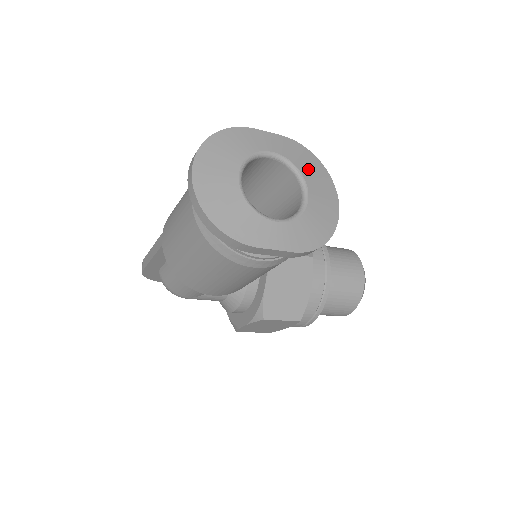
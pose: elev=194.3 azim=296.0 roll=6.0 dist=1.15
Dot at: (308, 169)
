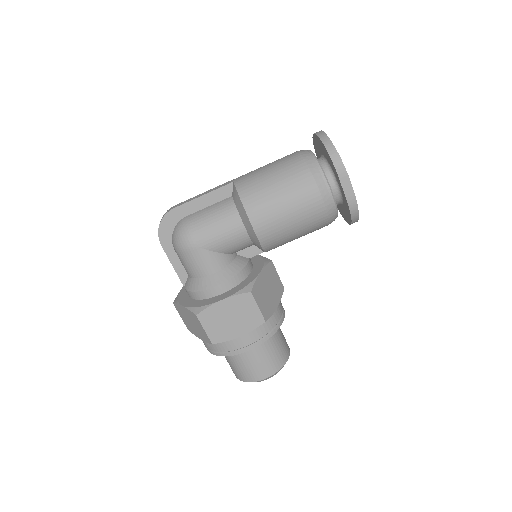
Dot at: occluded
